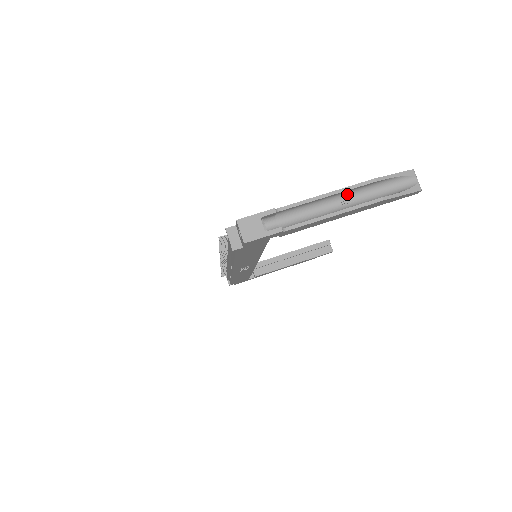
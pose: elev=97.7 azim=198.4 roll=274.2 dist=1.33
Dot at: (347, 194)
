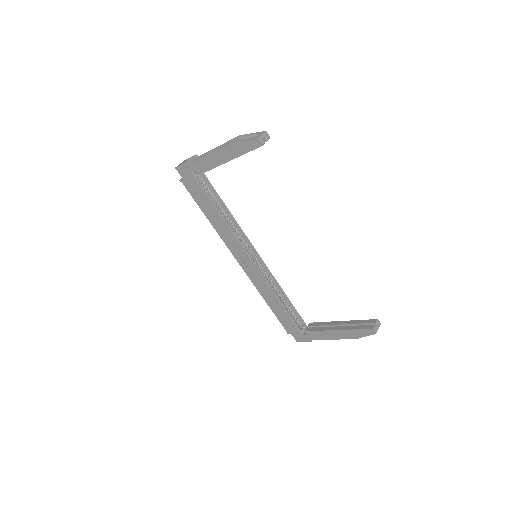
Dot at: occluded
